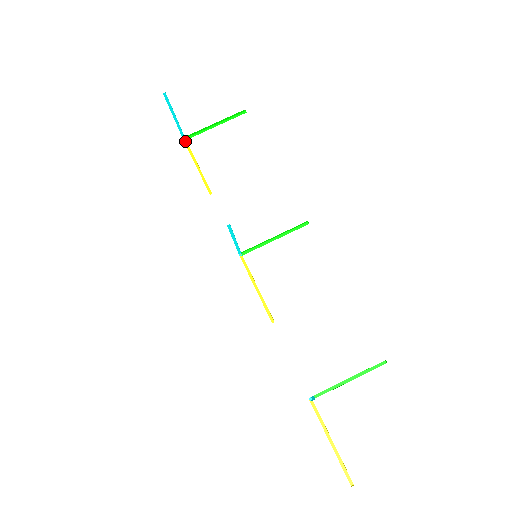
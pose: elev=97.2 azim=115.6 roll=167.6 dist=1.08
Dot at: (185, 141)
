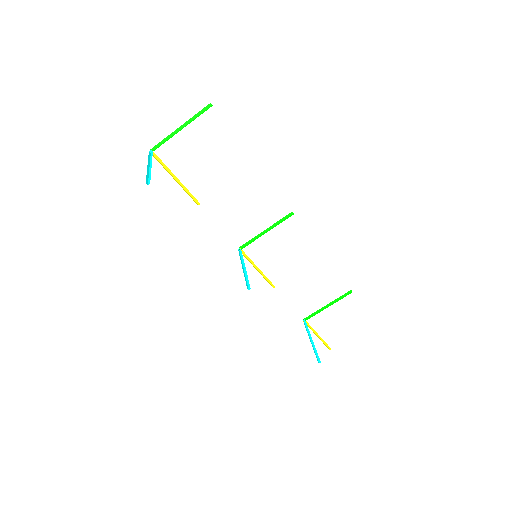
Dot at: (152, 152)
